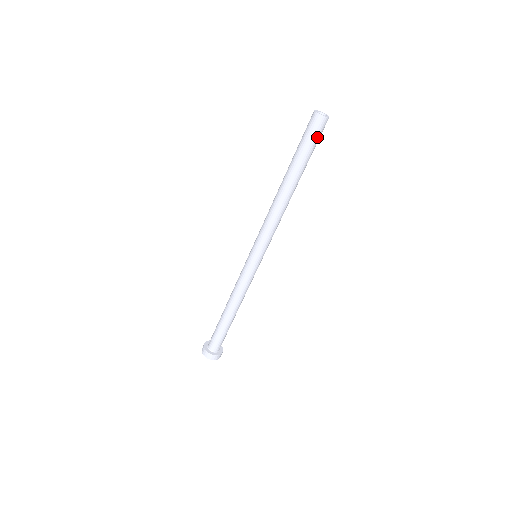
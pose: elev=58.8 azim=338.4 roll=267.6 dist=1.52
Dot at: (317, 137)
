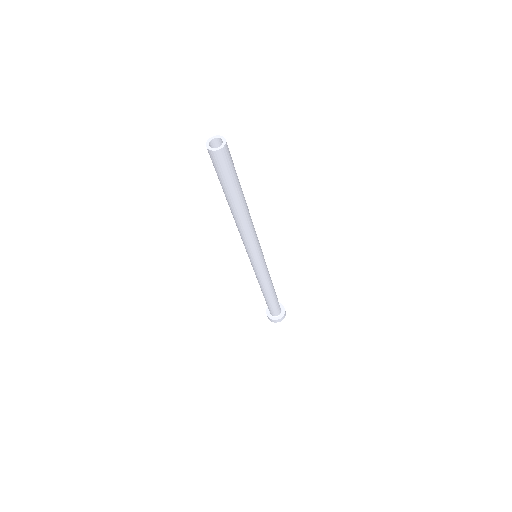
Dot at: (231, 161)
